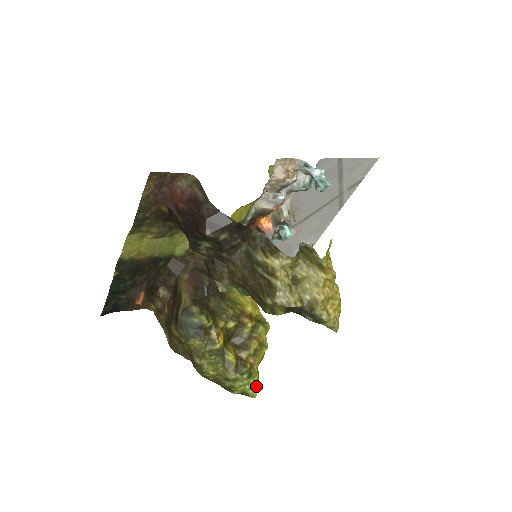
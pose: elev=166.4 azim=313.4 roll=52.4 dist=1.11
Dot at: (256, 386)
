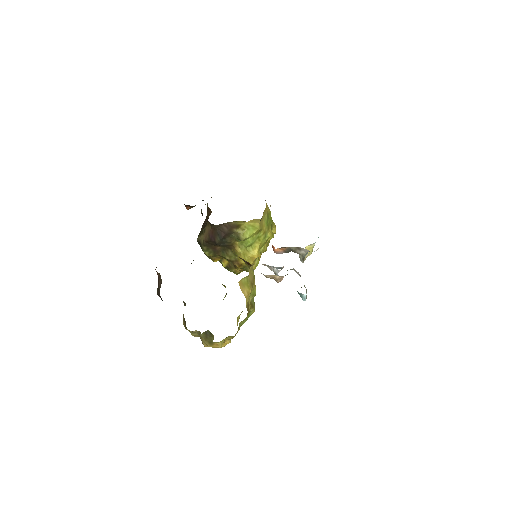
Dot at: (237, 274)
